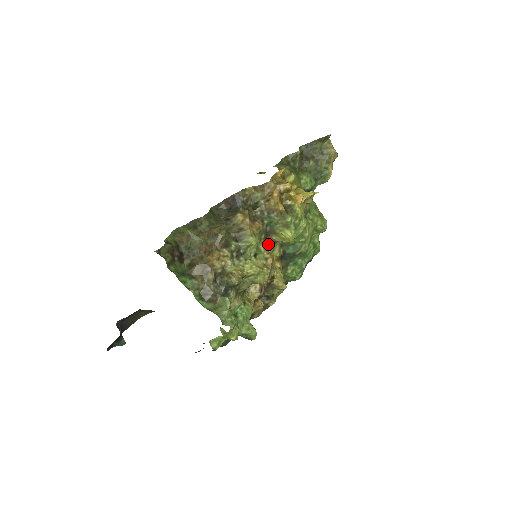
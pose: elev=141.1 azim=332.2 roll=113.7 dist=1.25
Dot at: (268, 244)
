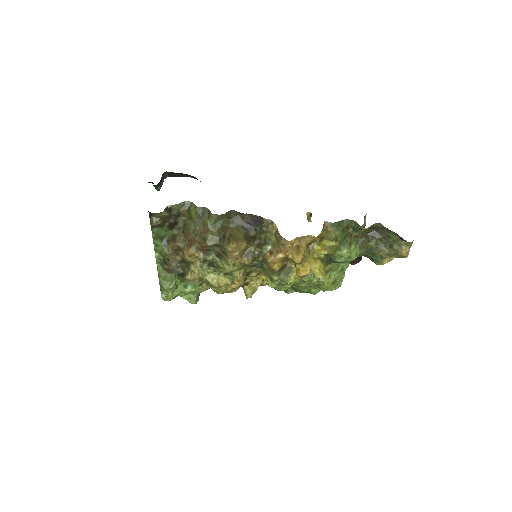
Dot at: occluded
